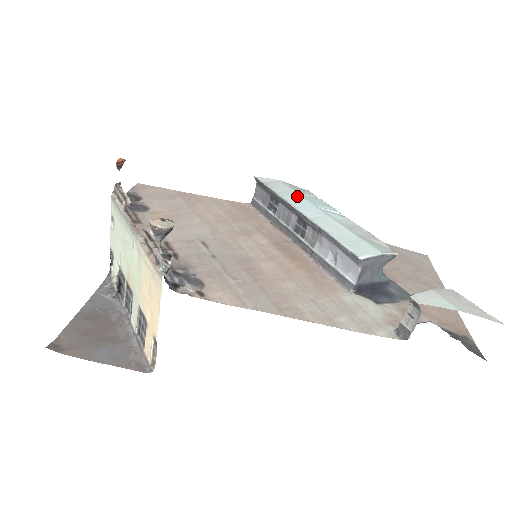
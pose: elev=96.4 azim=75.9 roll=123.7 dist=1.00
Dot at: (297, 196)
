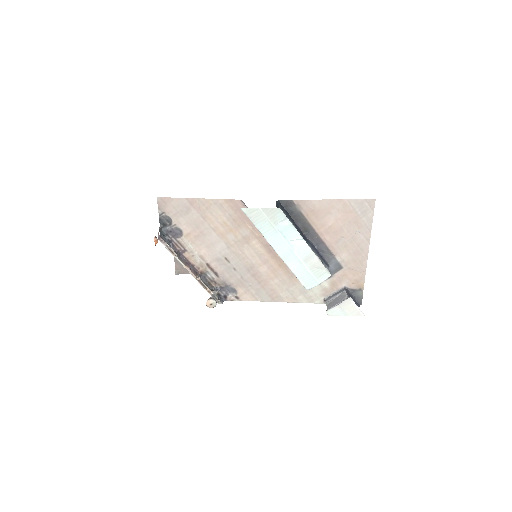
Dot at: (273, 231)
